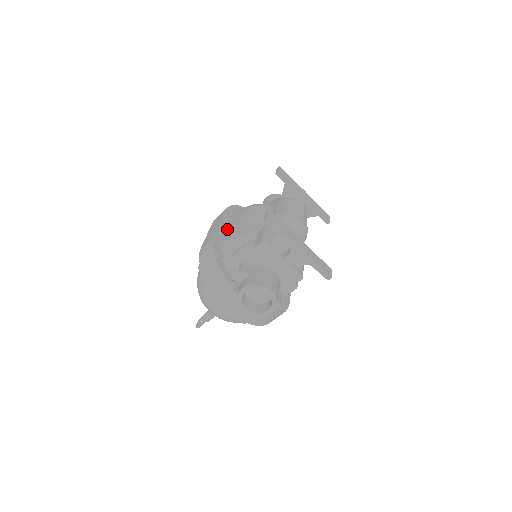
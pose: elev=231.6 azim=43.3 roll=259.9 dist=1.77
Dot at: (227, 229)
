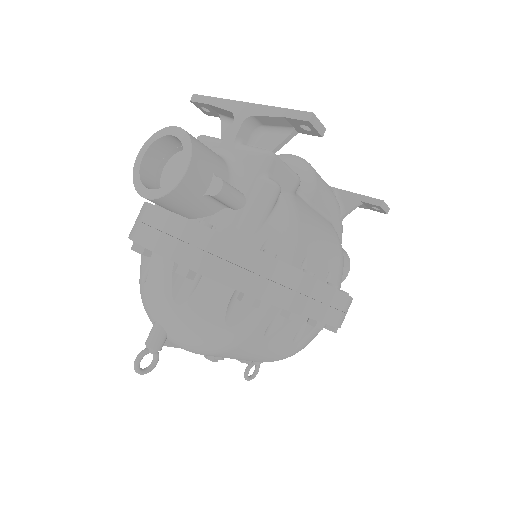
Dot at: occluded
